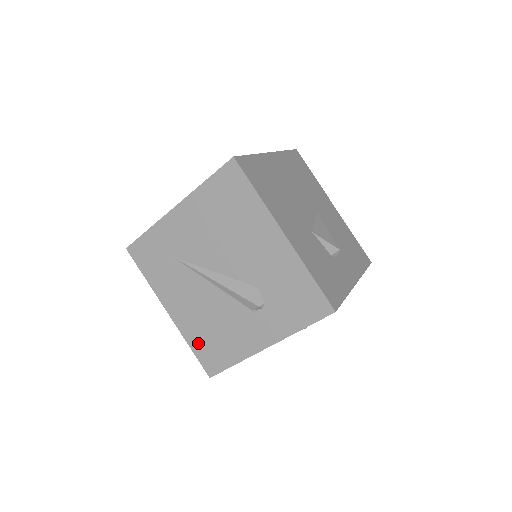
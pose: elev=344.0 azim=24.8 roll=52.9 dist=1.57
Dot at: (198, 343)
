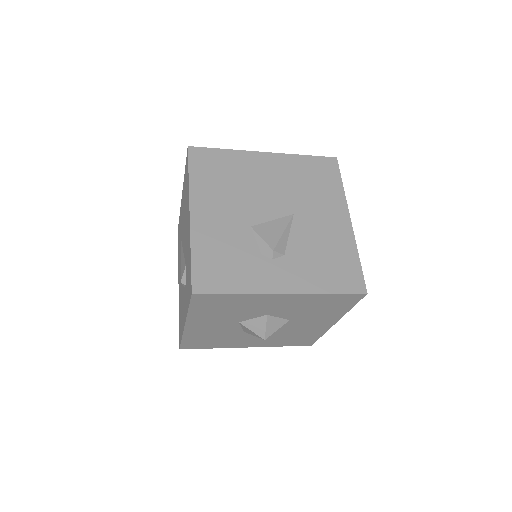
Dot at: occluded
